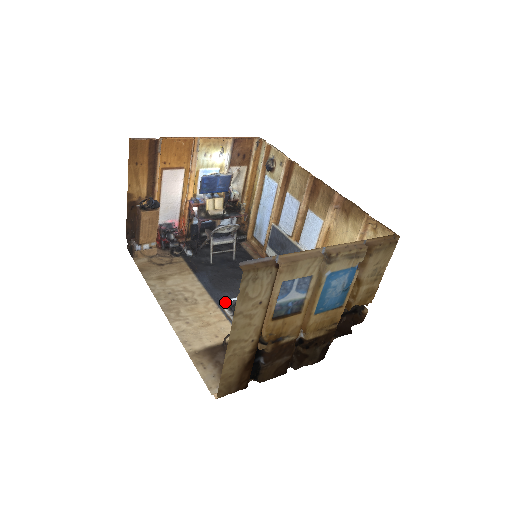
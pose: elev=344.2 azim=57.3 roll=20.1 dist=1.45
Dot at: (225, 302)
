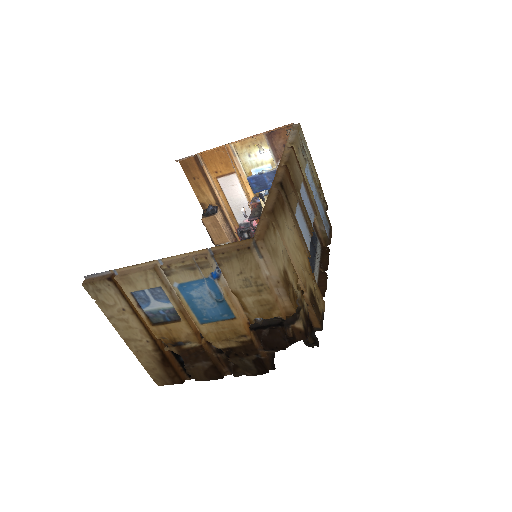
Dot at: occluded
